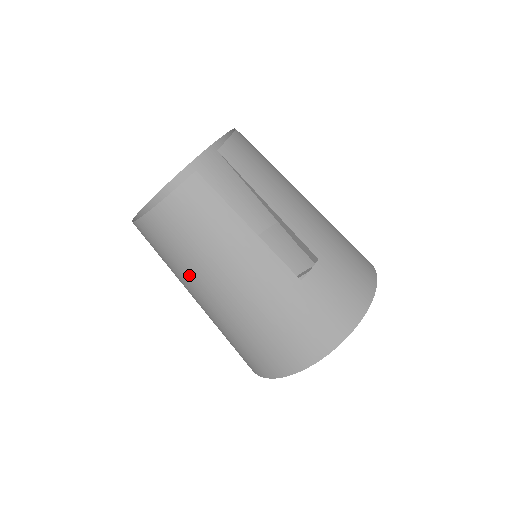
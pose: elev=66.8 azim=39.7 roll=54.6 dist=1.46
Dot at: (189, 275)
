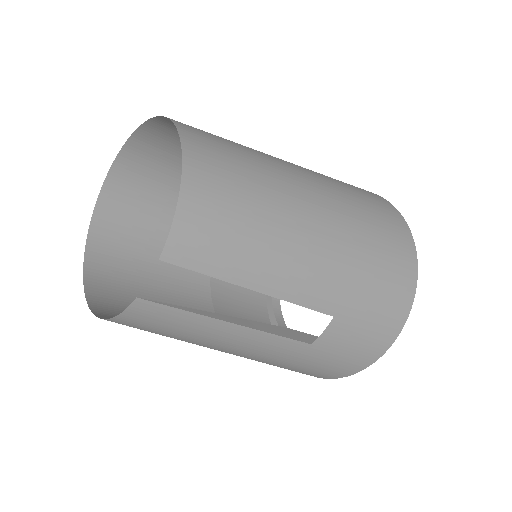
Dot at: occluded
